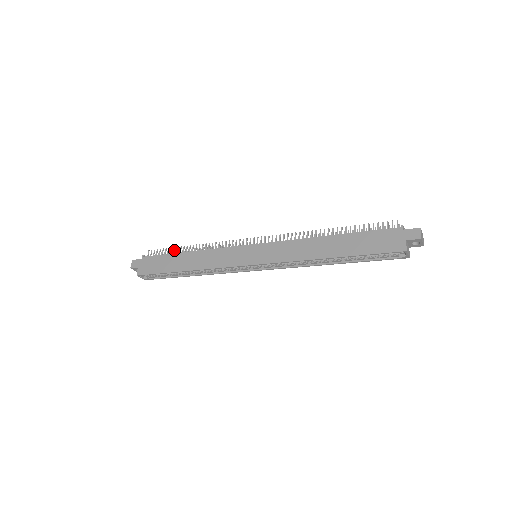
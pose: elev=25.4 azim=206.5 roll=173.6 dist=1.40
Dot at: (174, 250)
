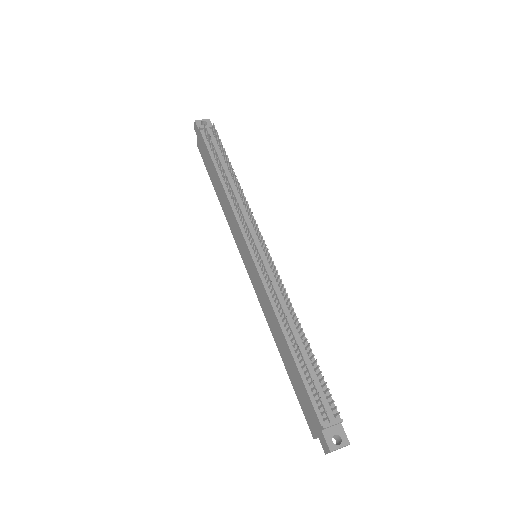
Dot at: (216, 156)
